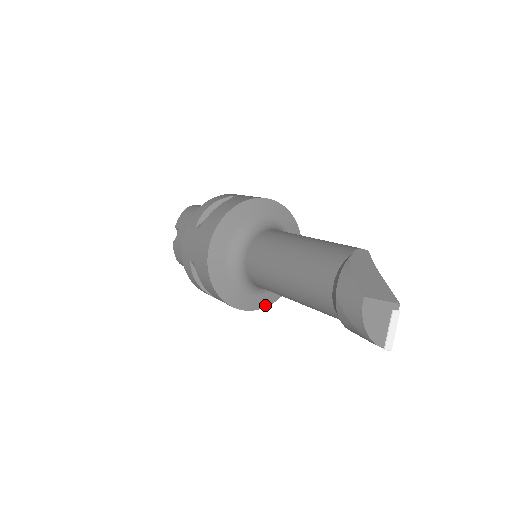
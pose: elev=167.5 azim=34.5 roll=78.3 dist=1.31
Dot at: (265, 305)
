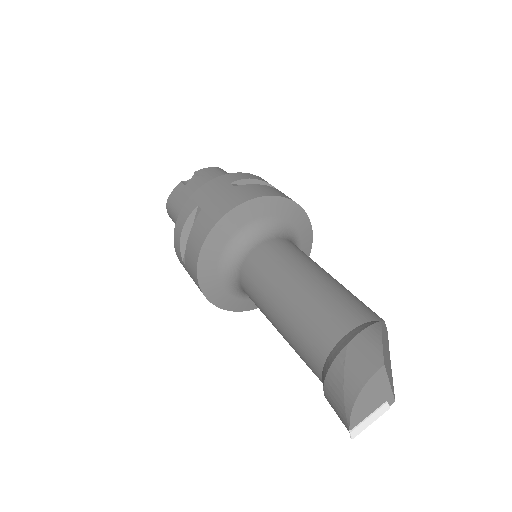
Dot at: (220, 305)
